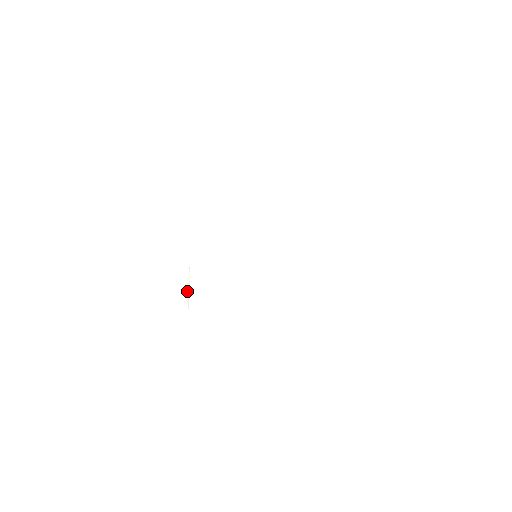
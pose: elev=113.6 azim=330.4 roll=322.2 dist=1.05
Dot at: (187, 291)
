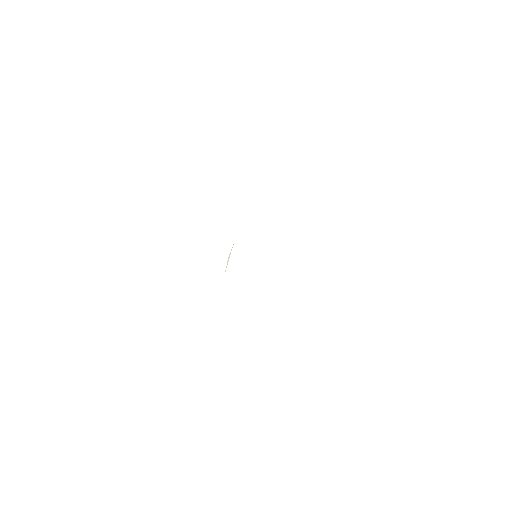
Dot at: (228, 260)
